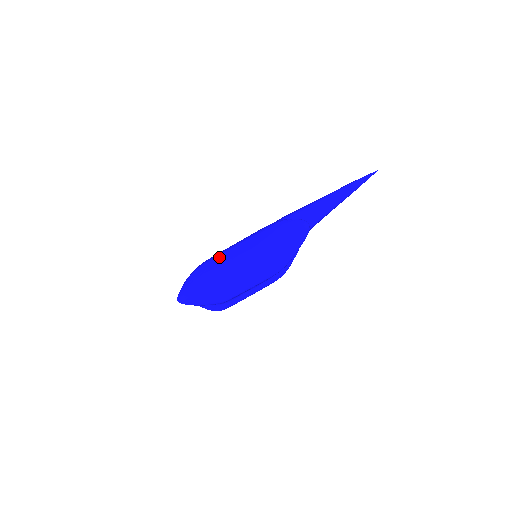
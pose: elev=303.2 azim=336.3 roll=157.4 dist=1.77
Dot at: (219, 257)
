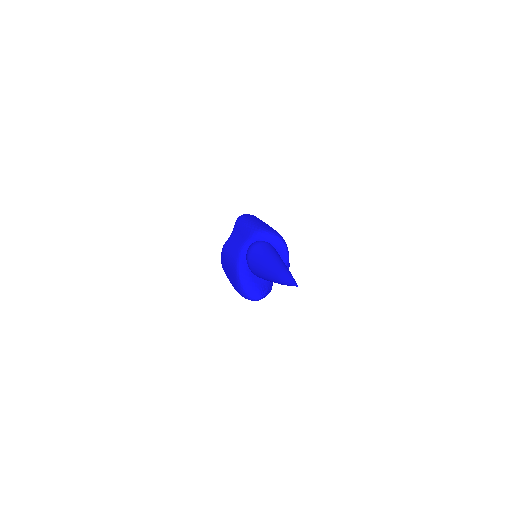
Dot at: (225, 260)
